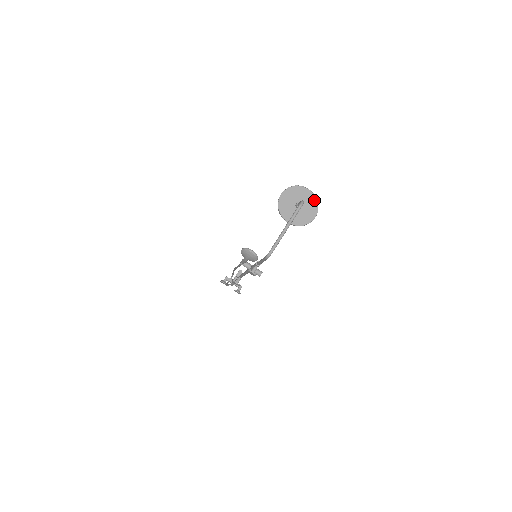
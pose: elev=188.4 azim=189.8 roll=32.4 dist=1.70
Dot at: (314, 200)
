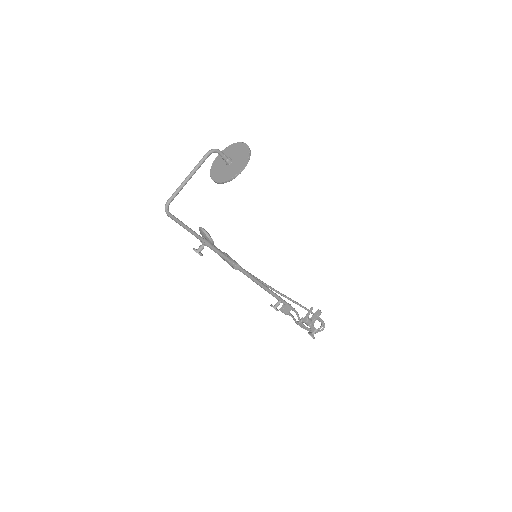
Dot at: (246, 152)
